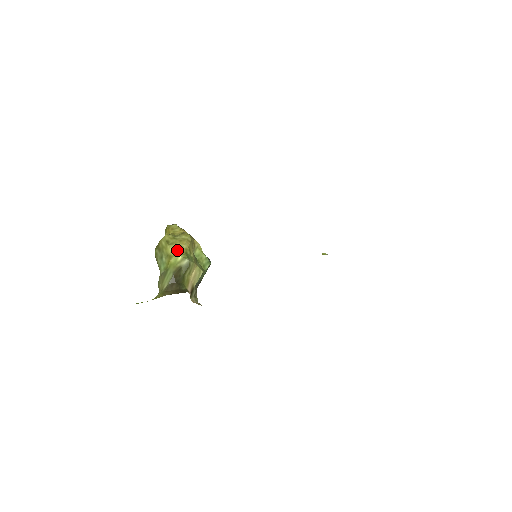
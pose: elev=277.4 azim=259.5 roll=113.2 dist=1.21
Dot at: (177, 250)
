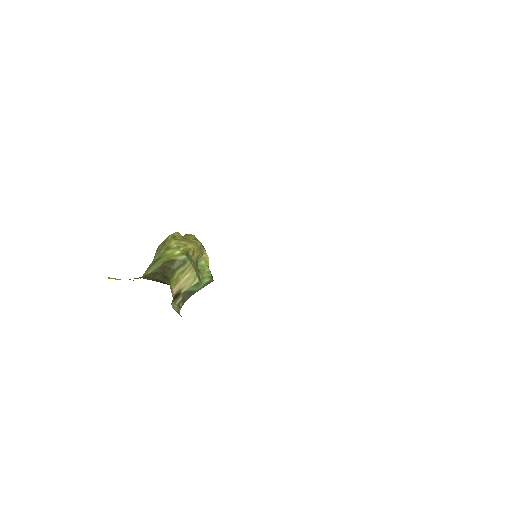
Dot at: (179, 245)
